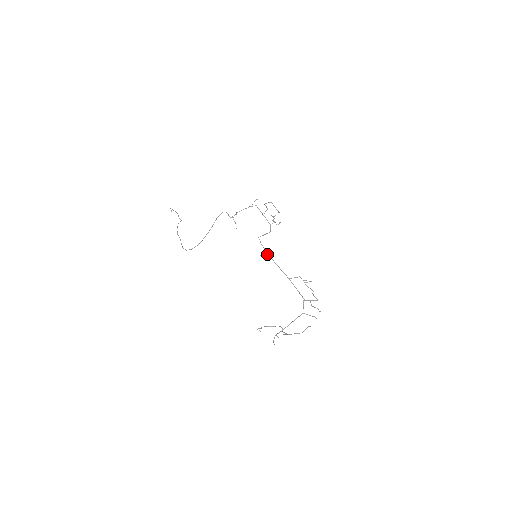
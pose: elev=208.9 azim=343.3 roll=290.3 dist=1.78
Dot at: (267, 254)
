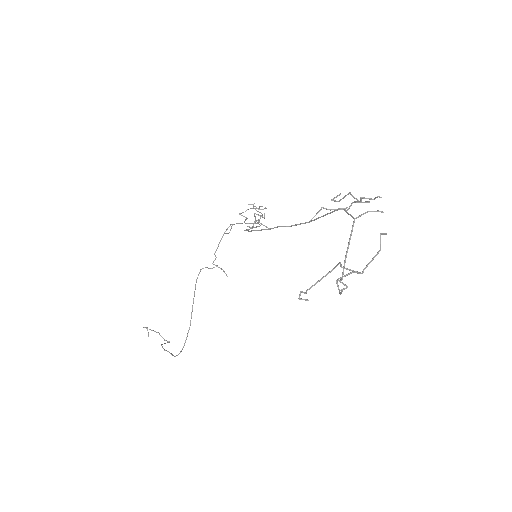
Dot at: occluded
